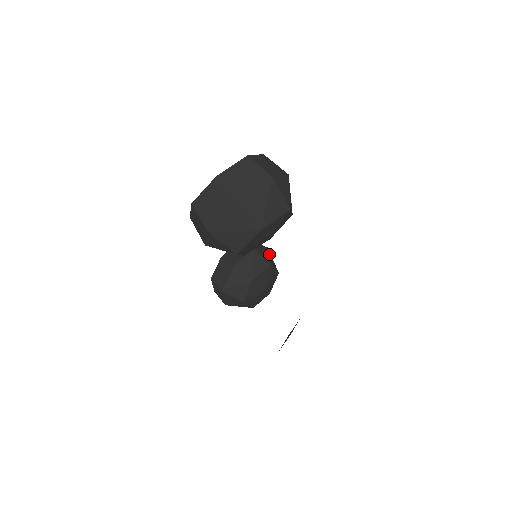
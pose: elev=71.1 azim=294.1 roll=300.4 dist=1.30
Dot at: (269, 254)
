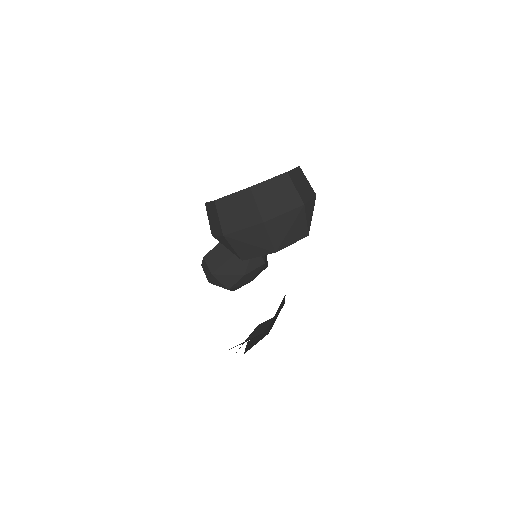
Dot at: occluded
